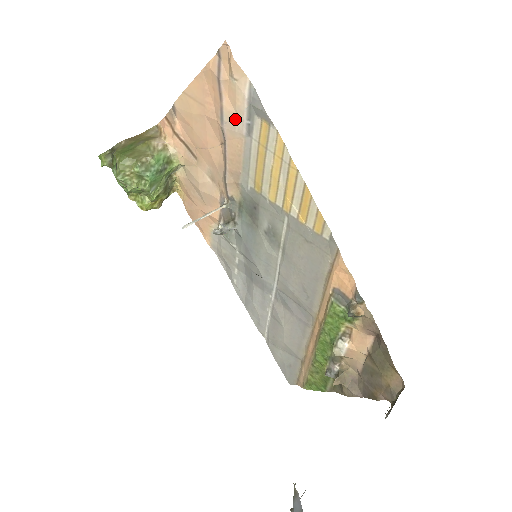
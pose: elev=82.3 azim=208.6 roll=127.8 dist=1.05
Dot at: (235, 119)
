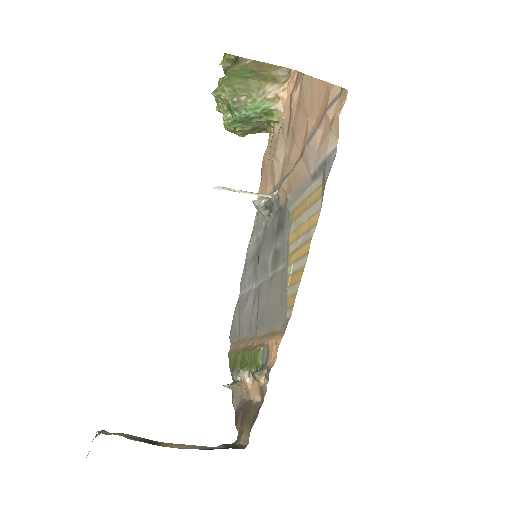
Dot at: (314, 154)
